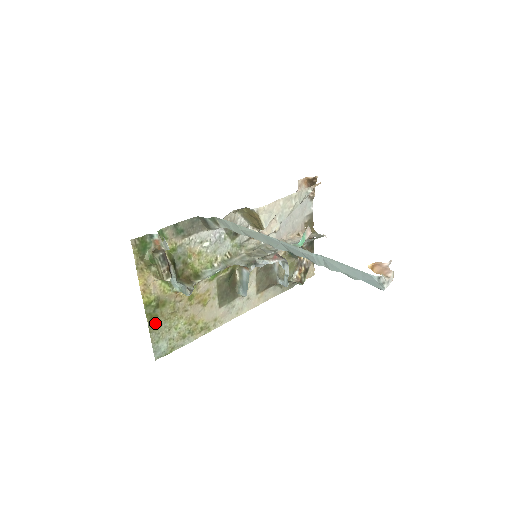
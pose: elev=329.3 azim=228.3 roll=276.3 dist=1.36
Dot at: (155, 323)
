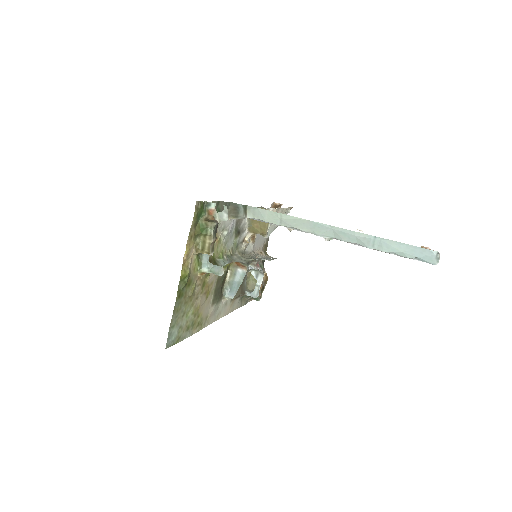
Dot at: (179, 303)
